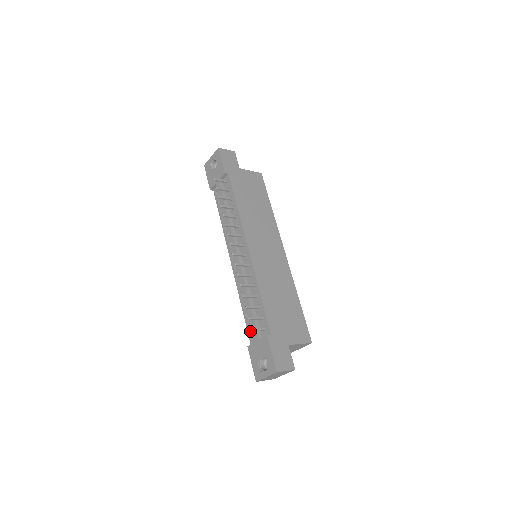
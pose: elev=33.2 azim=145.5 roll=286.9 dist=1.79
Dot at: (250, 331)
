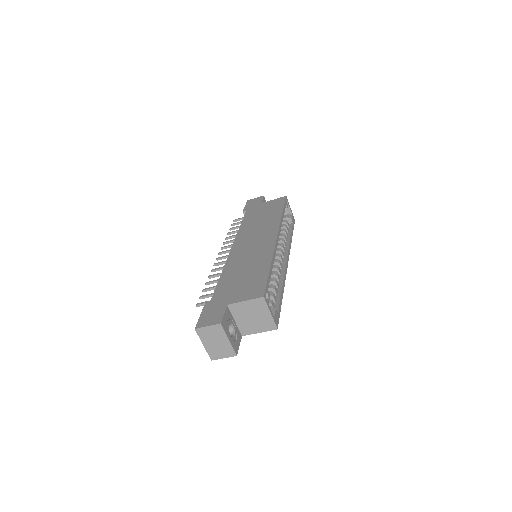
Dot at: occluded
